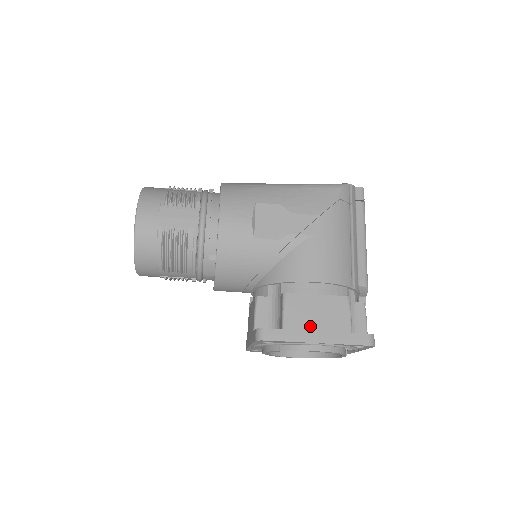
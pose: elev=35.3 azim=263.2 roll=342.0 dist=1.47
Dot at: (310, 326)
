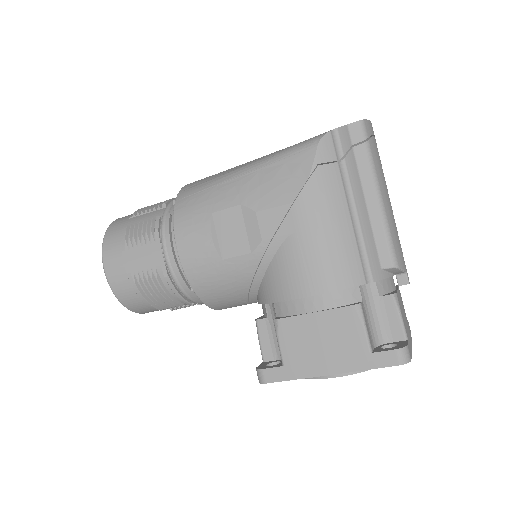
Dot at: (314, 356)
